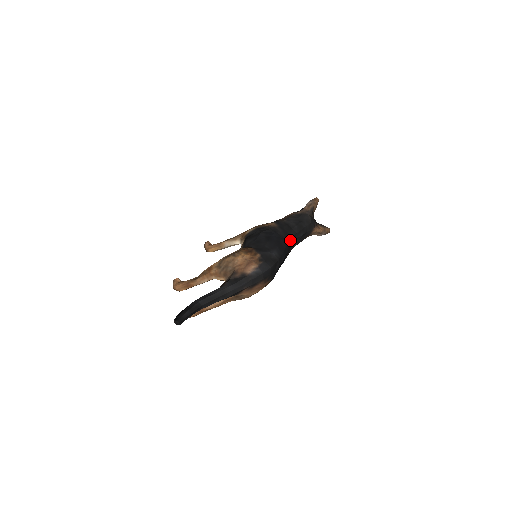
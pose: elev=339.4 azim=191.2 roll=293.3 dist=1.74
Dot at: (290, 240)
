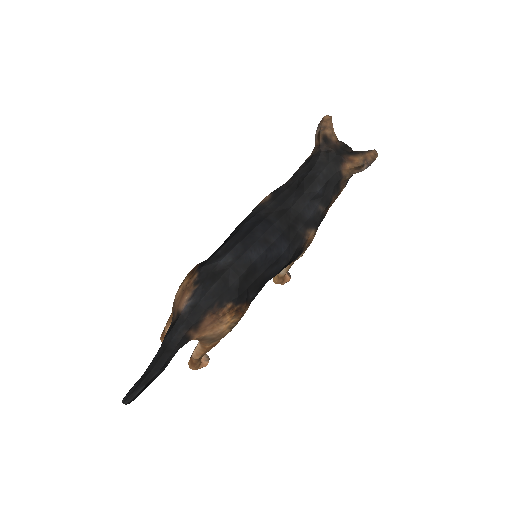
Dot at: (290, 212)
